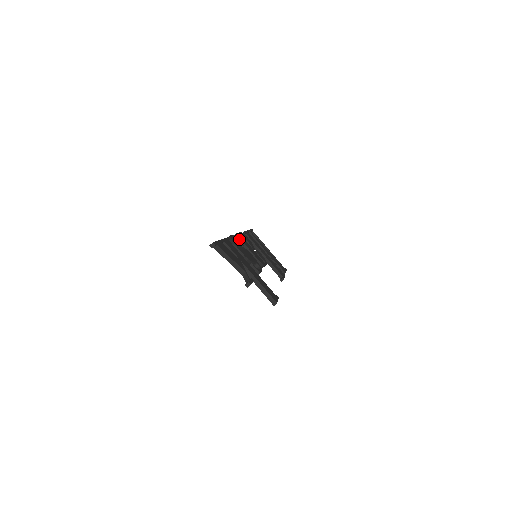
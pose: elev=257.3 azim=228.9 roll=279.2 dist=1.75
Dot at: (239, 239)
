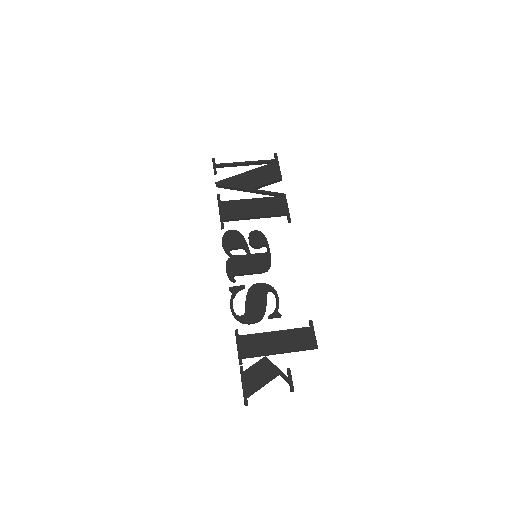
Dot at: (235, 281)
